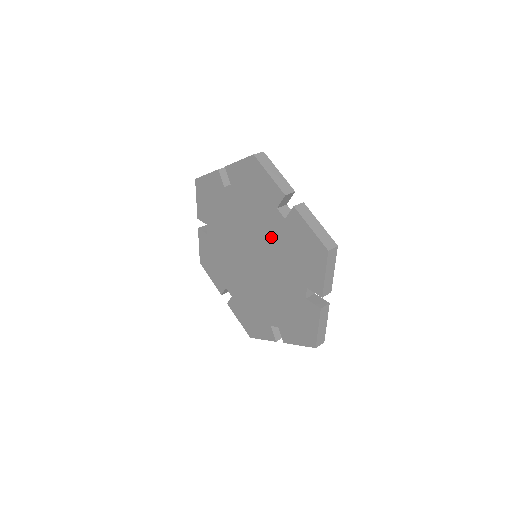
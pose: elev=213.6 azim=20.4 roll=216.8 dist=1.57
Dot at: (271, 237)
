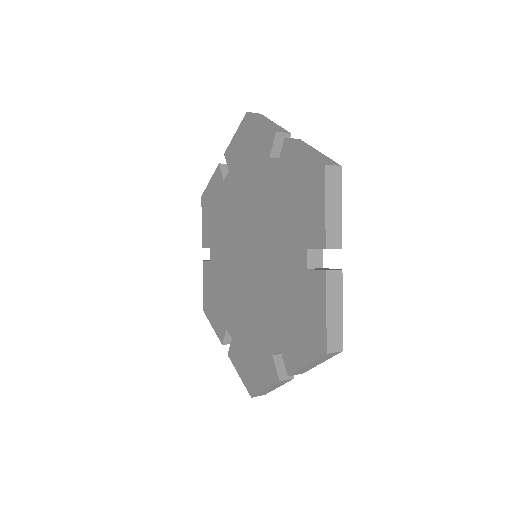
Dot at: (281, 265)
